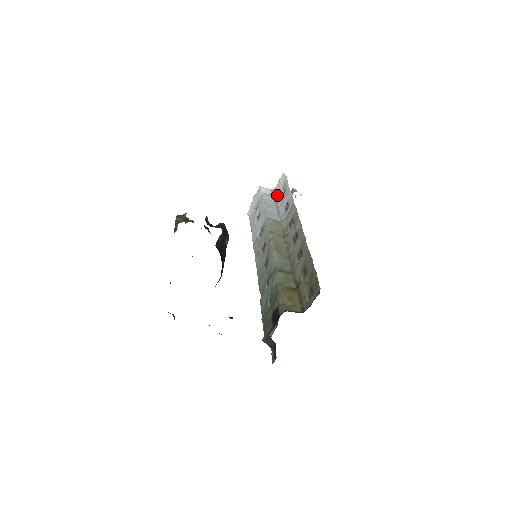
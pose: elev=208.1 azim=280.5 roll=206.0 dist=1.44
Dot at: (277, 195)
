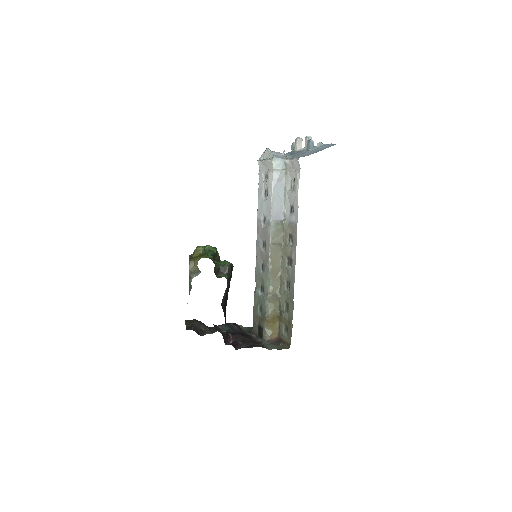
Dot at: (288, 170)
